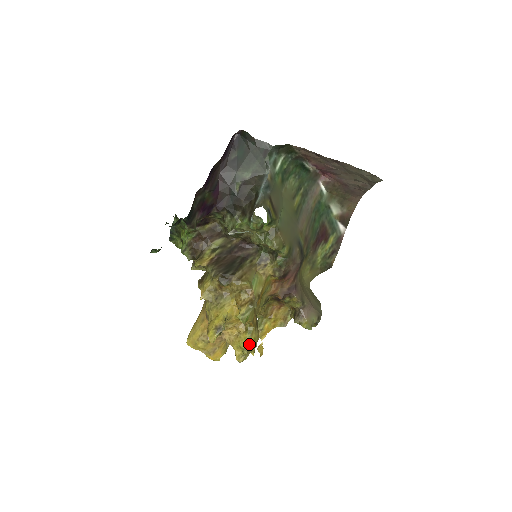
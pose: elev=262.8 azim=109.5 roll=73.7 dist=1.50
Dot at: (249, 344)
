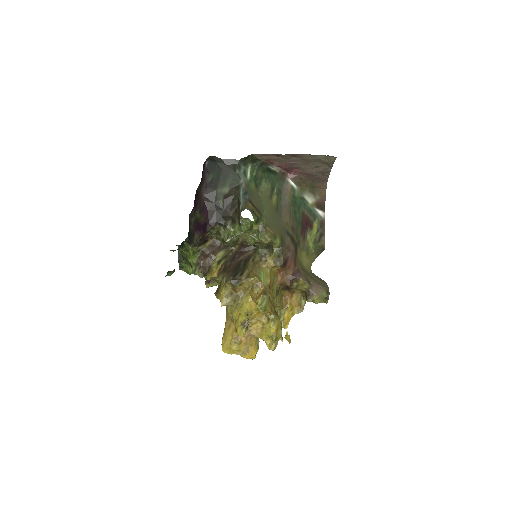
Dot at: (275, 331)
